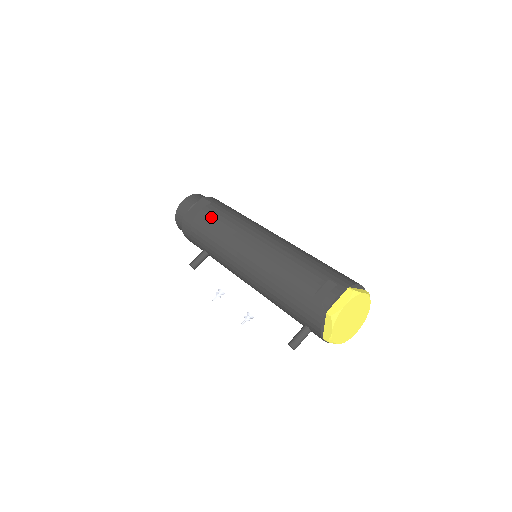
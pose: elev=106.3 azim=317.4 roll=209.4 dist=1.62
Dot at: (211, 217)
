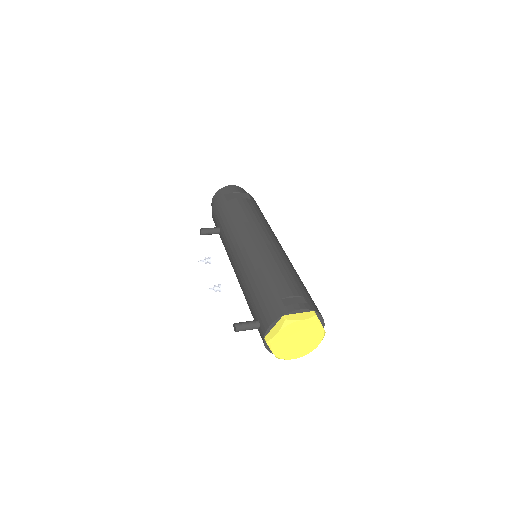
Dot at: (244, 206)
